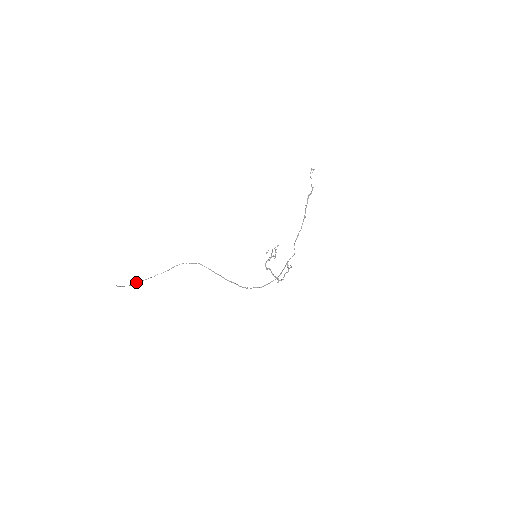
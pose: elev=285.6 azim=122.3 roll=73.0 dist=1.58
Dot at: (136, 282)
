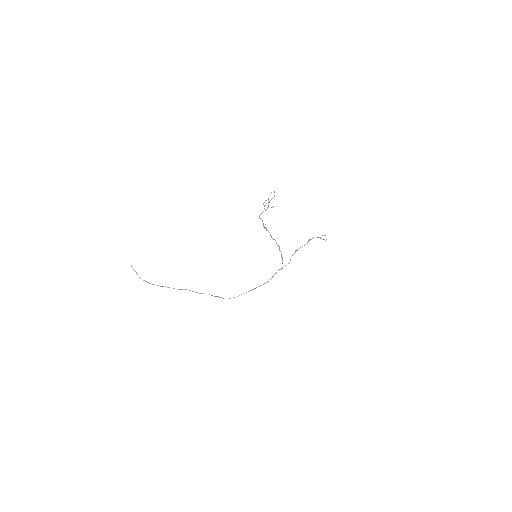
Dot at: (146, 281)
